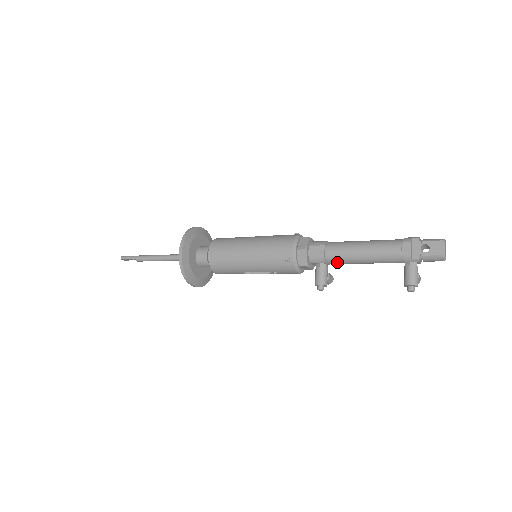
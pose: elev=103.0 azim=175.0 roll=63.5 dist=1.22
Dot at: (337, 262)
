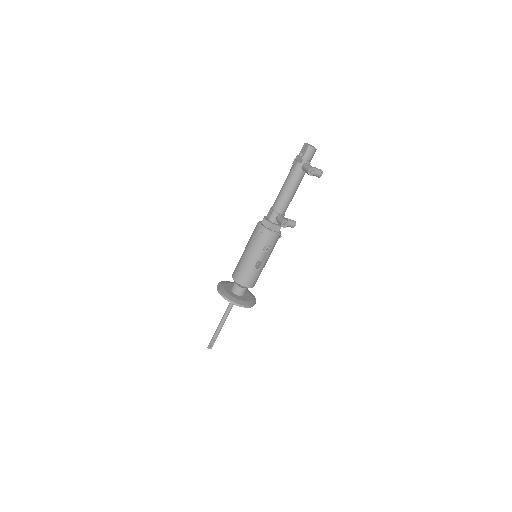
Dot at: (282, 207)
